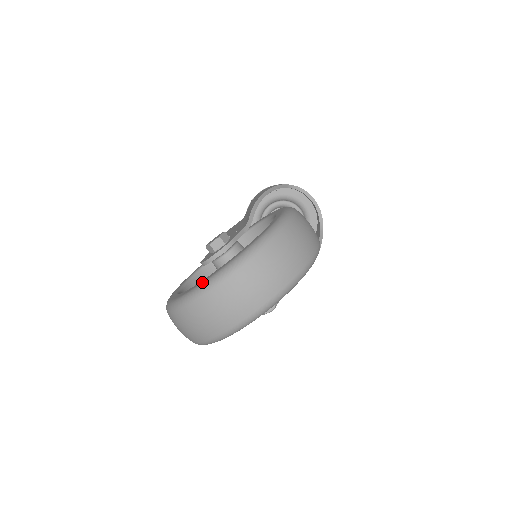
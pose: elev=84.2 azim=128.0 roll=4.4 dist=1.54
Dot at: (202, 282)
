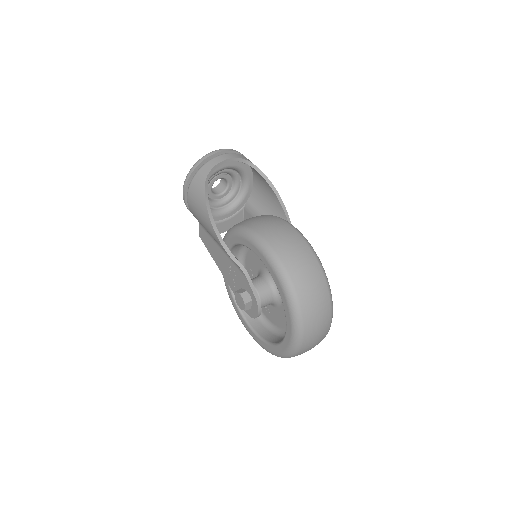
Dot at: (286, 350)
